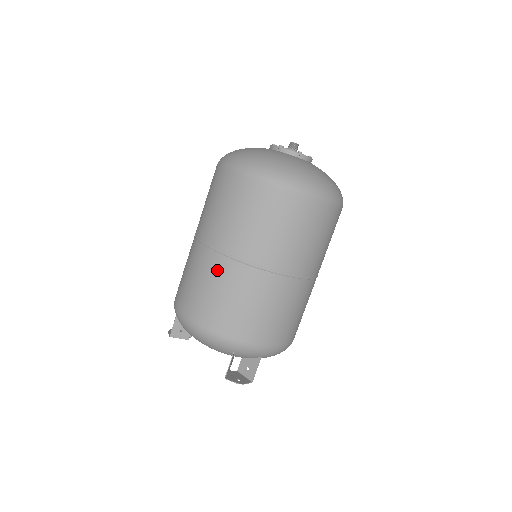
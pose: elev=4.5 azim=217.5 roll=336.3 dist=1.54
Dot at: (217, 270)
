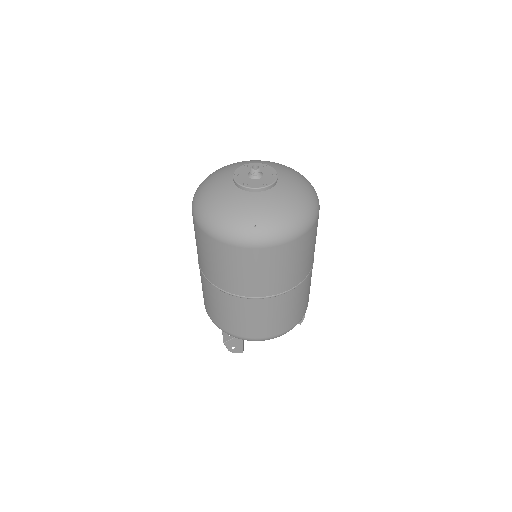
Dot at: occluded
